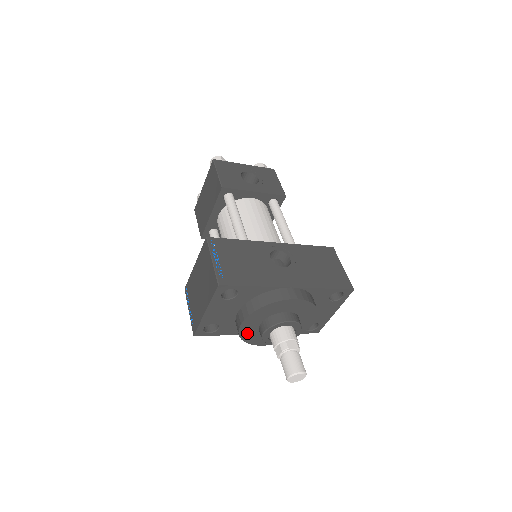
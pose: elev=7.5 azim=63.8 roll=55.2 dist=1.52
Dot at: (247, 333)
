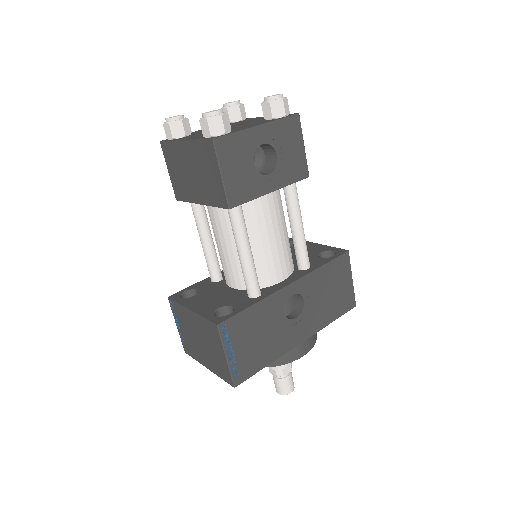
Dot at: occluded
